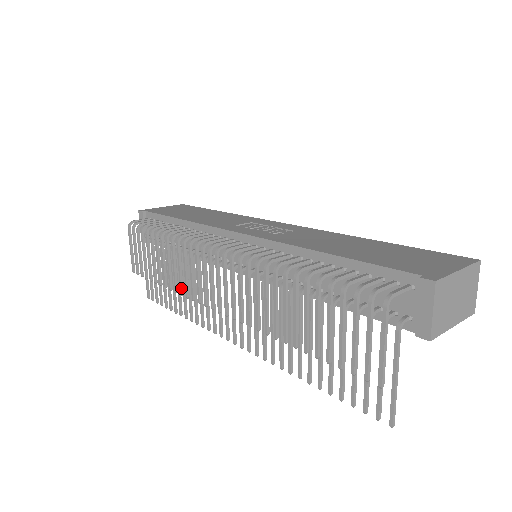
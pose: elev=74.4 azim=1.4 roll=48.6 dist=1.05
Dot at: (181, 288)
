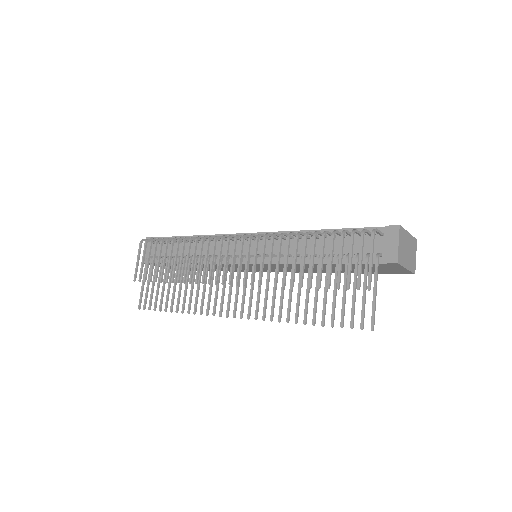
Dot at: (191, 277)
